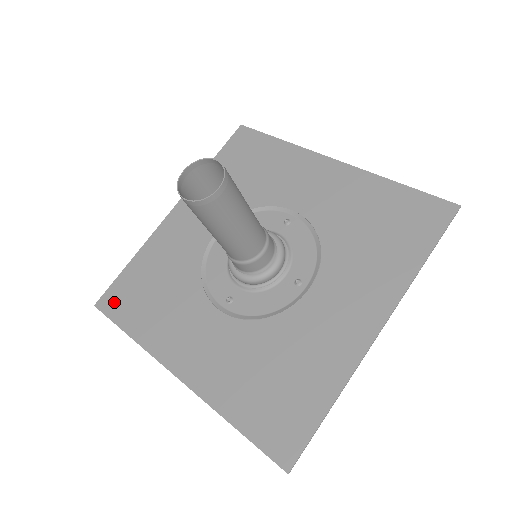
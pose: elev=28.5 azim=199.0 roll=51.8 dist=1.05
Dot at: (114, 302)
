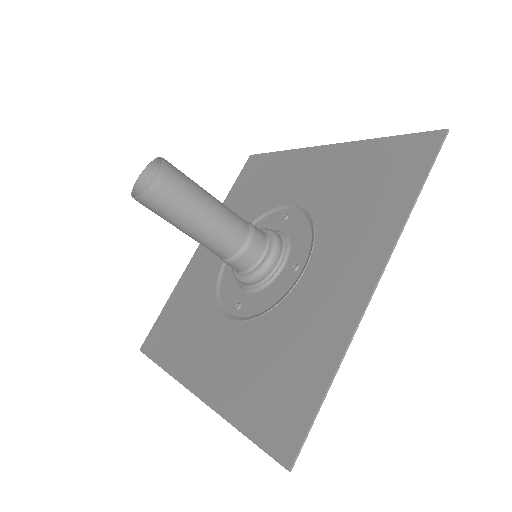
Dot at: (153, 342)
